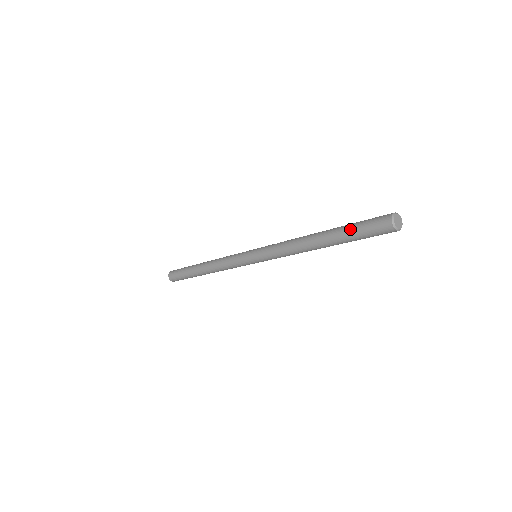
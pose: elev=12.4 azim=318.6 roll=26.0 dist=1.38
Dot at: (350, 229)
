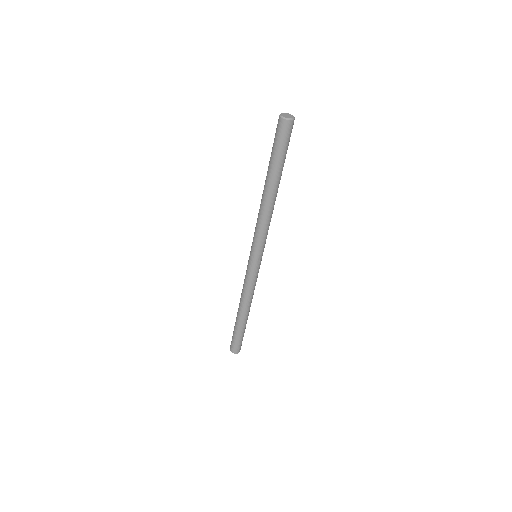
Dot at: (271, 153)
